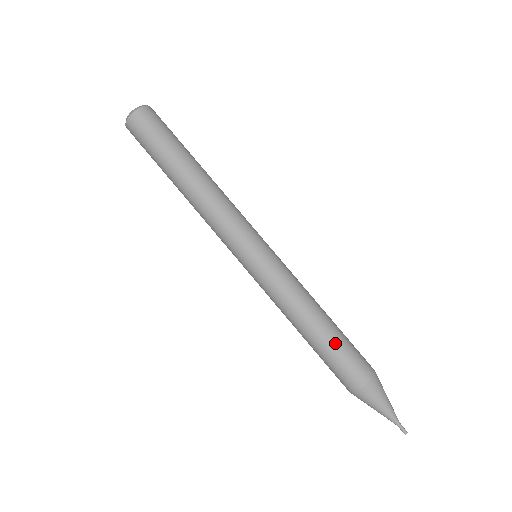
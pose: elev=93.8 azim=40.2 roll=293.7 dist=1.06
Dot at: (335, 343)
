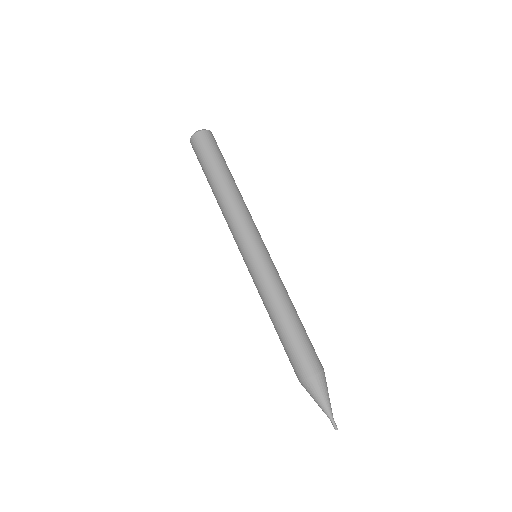
Dot at: (287, 340)
